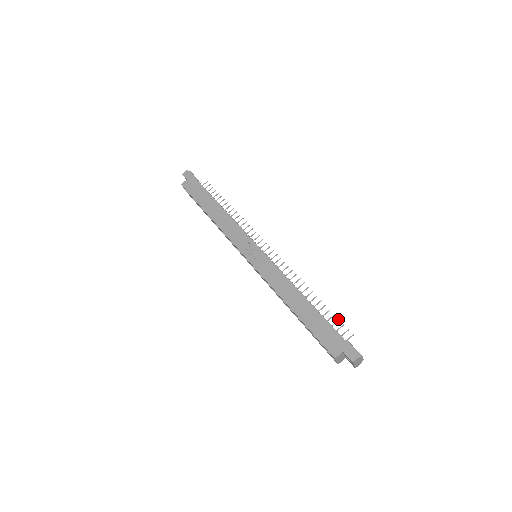
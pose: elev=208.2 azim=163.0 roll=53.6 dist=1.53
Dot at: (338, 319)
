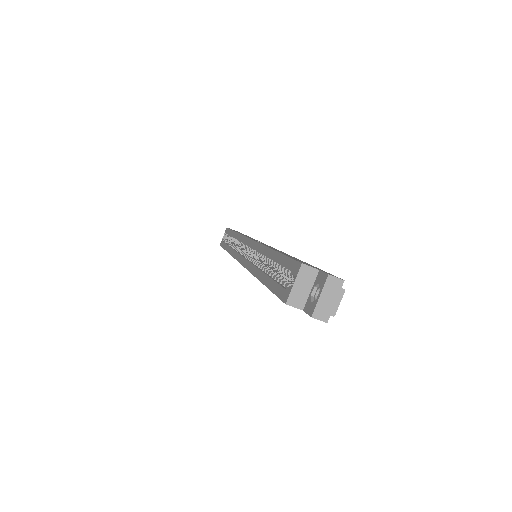
Dot at: occluded
